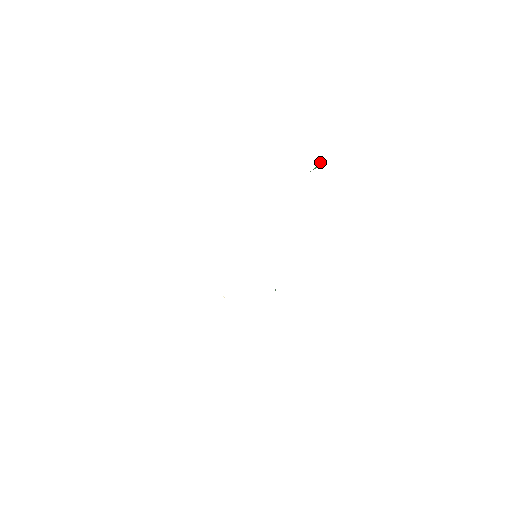
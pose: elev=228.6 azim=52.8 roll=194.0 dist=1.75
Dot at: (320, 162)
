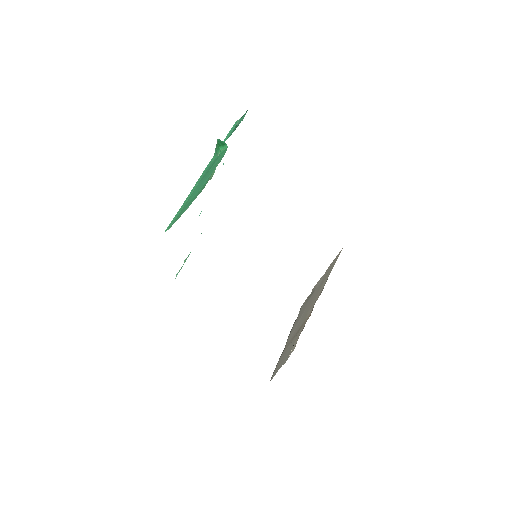
Dot at: (219, 141)
